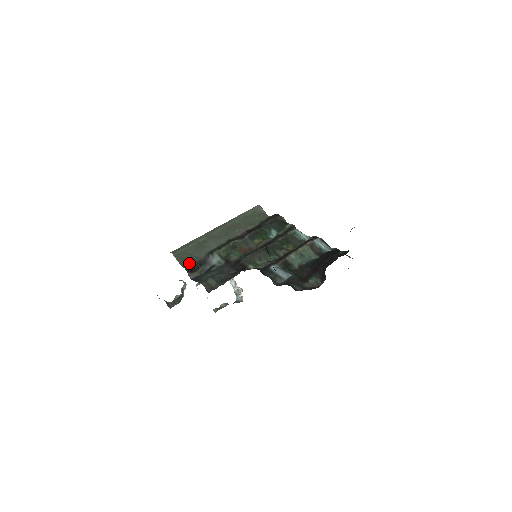
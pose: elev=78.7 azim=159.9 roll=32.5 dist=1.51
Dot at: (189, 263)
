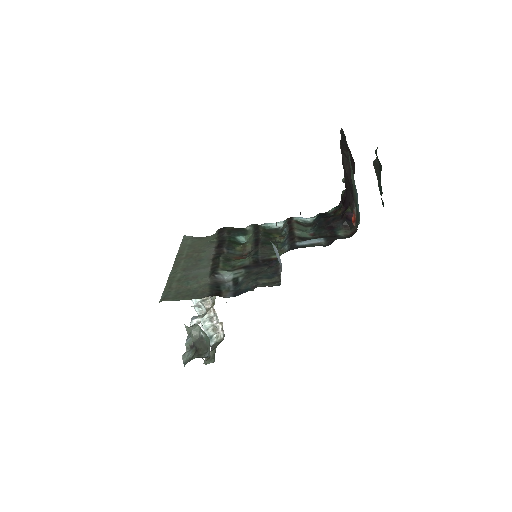
Dot at: (203, 293)
